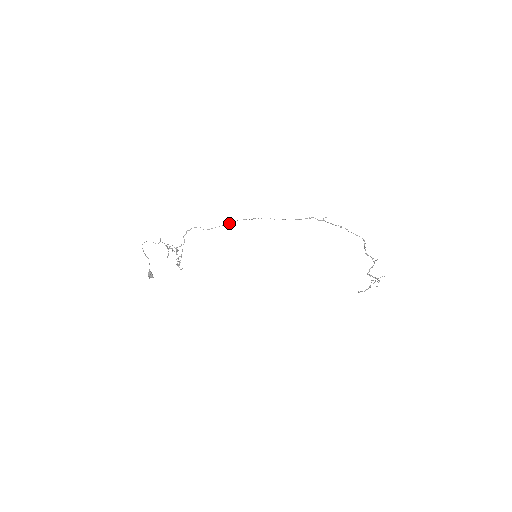
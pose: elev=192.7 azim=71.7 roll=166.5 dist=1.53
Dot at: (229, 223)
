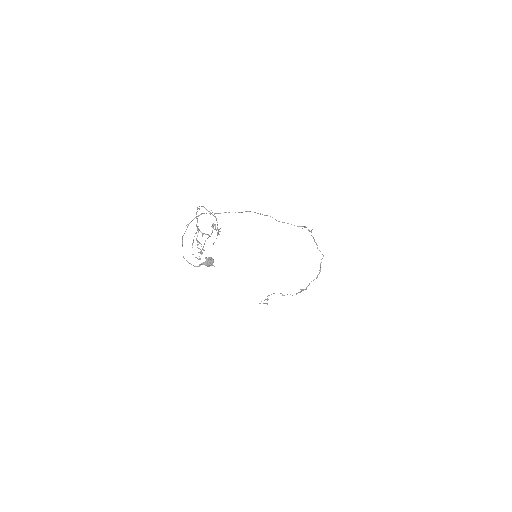
Dot at: (239, 212)
